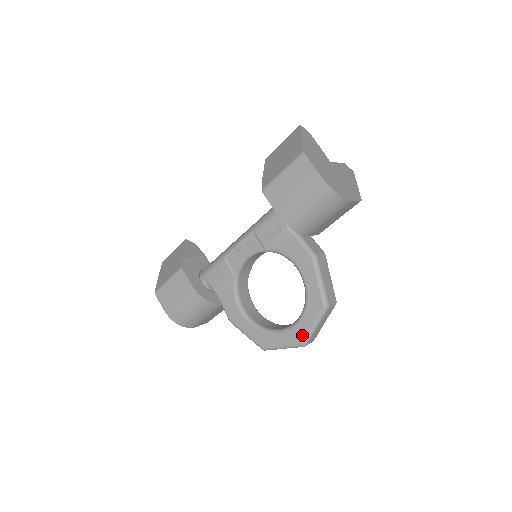
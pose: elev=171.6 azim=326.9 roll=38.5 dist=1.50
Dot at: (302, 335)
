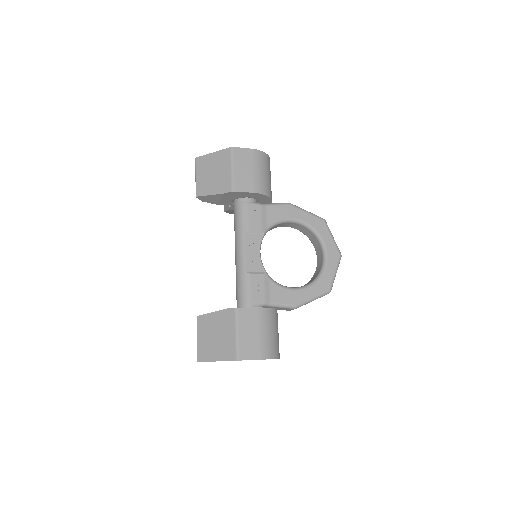
Dot at: (335, 250)
